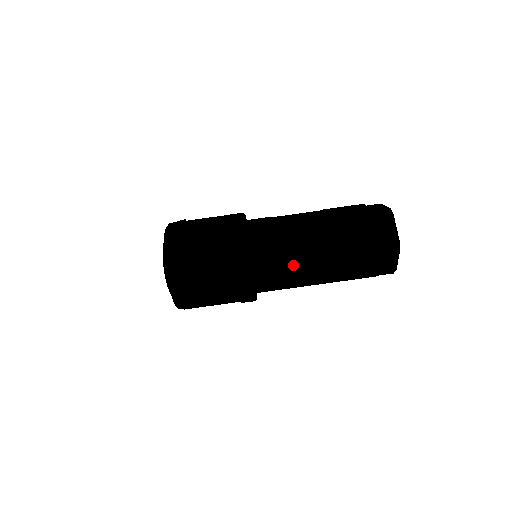
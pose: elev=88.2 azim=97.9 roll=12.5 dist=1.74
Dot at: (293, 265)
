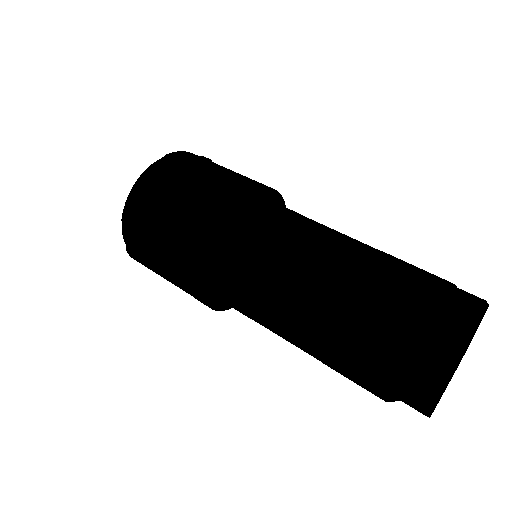
Dot at: (313, 229)
